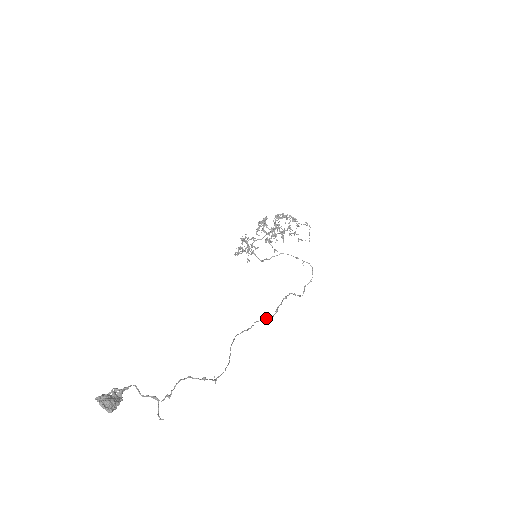
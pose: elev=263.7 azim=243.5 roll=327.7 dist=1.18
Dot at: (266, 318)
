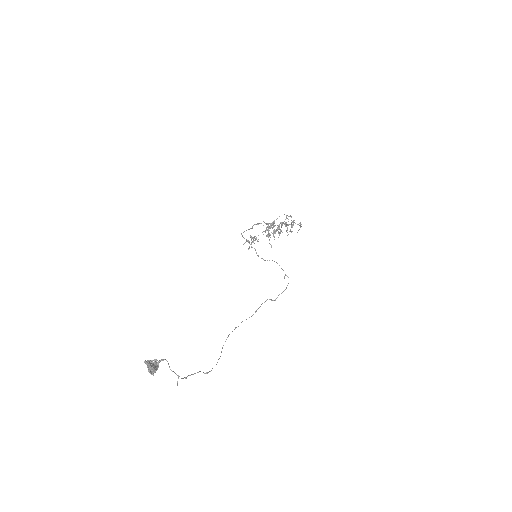
Dot at: occluded
